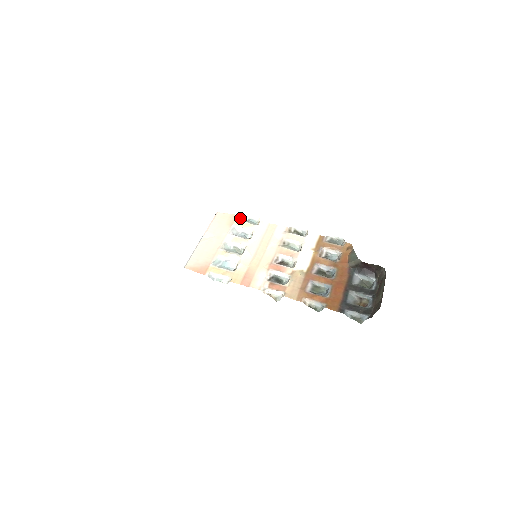
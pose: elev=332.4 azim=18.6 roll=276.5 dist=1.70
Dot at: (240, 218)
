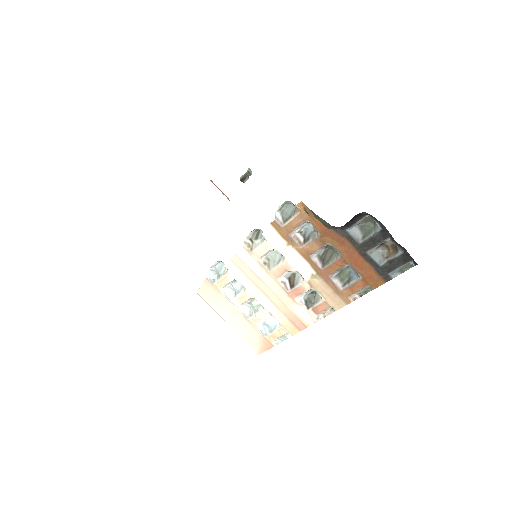
Dot at: (212, 279)
